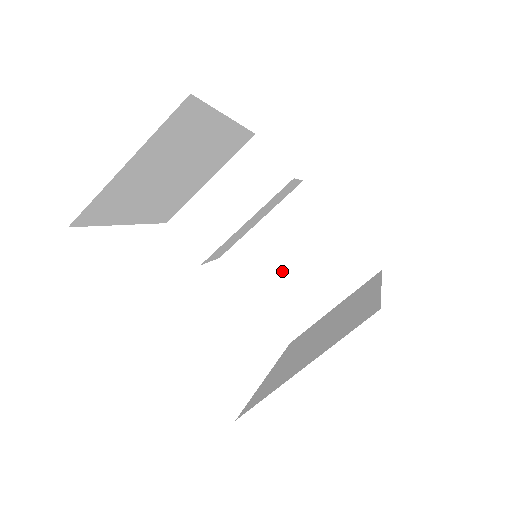
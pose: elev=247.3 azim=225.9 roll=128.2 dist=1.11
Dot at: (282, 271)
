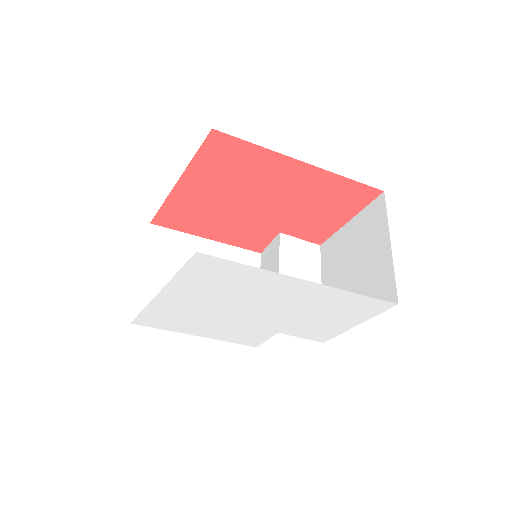
Dot at: (351, 286)
